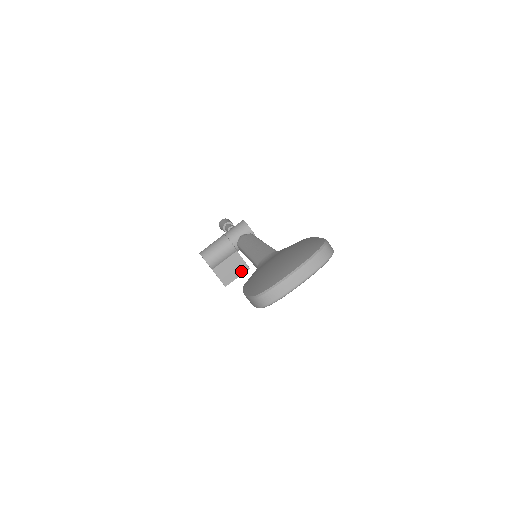
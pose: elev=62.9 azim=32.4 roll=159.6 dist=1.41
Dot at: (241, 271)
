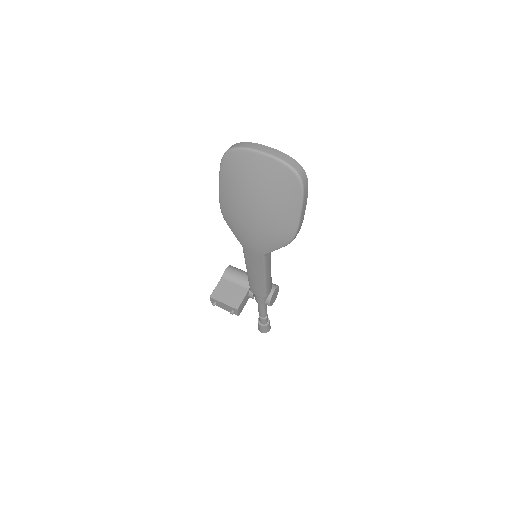
Dot at: (231, 303)
